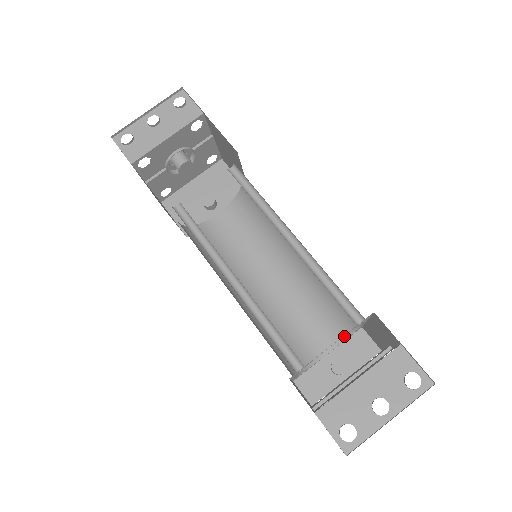
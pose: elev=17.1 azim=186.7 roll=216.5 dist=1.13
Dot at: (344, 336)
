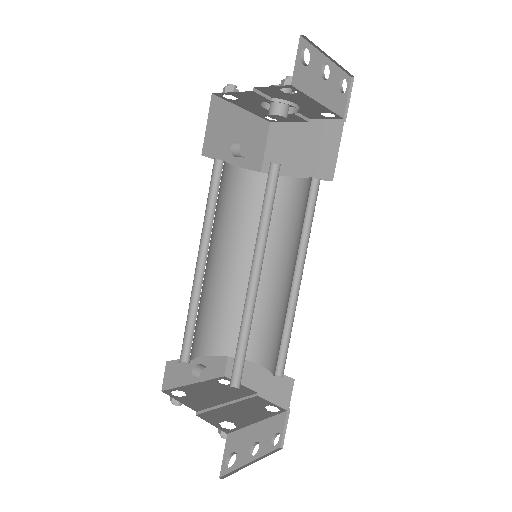
Dot at: (223, 353)
